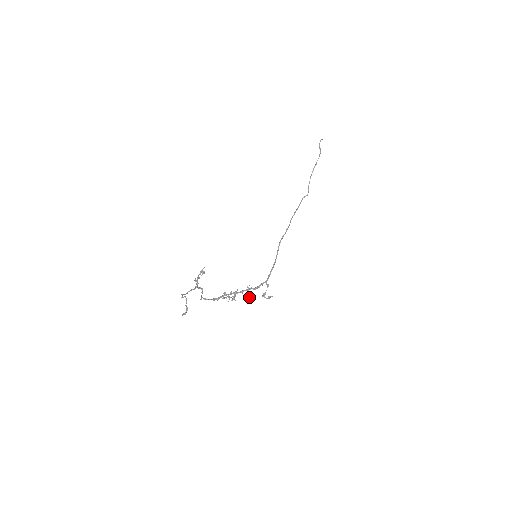
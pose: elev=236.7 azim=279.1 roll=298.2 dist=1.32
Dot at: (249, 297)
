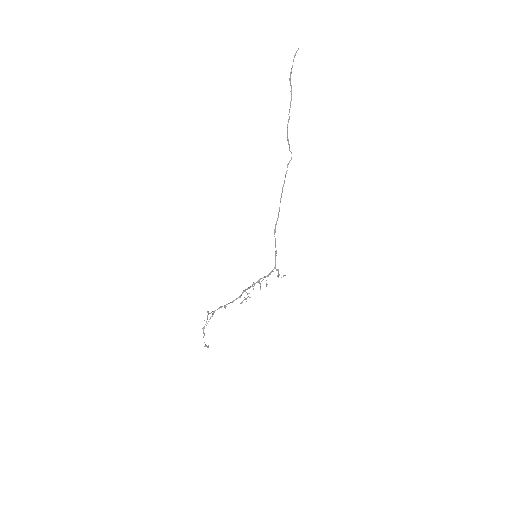
Dot at: (266, 283)
